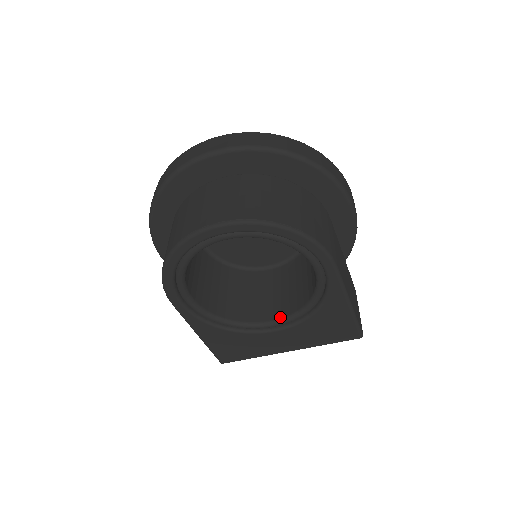
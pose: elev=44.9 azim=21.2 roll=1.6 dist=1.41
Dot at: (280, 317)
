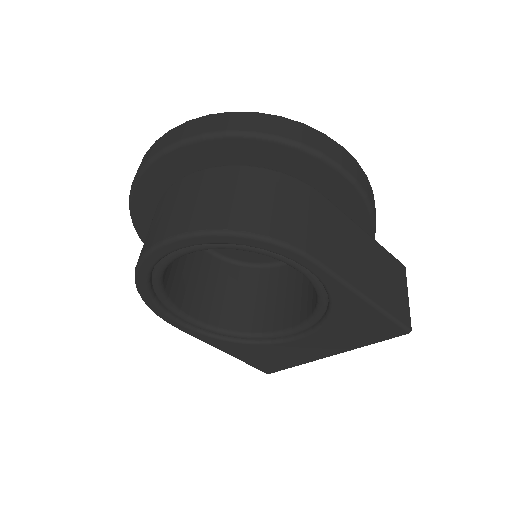
Dot at: (298, 322)
